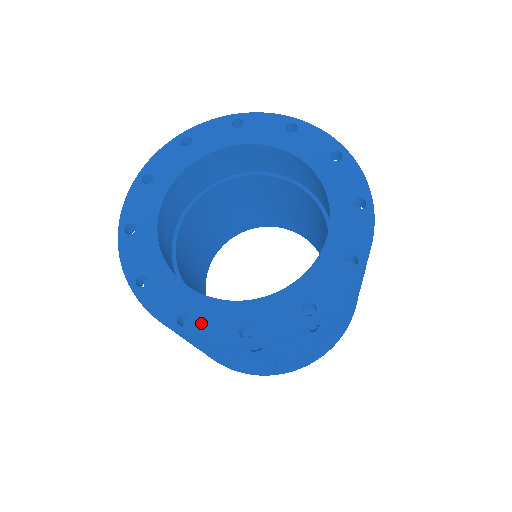
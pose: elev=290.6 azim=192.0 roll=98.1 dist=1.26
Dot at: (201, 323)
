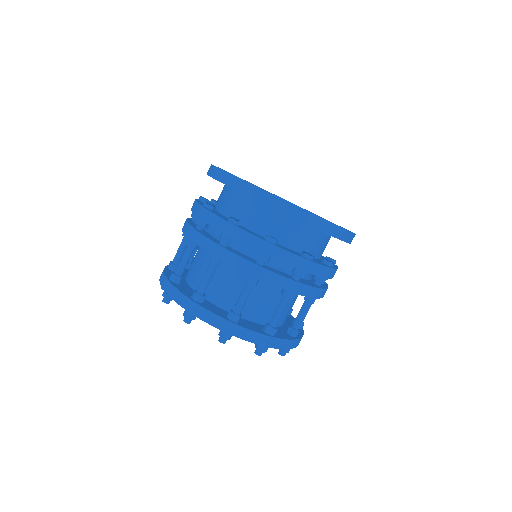
Dot at: occluded
